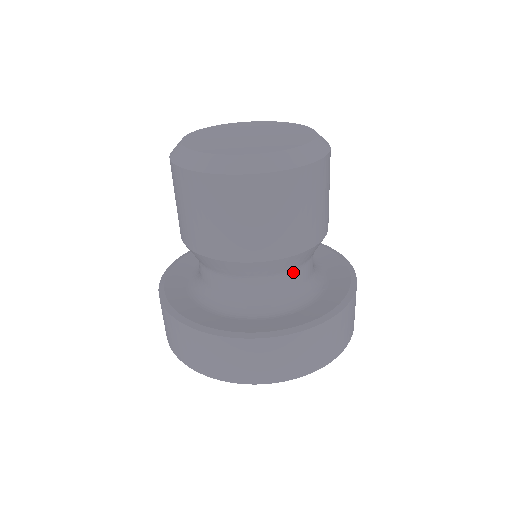
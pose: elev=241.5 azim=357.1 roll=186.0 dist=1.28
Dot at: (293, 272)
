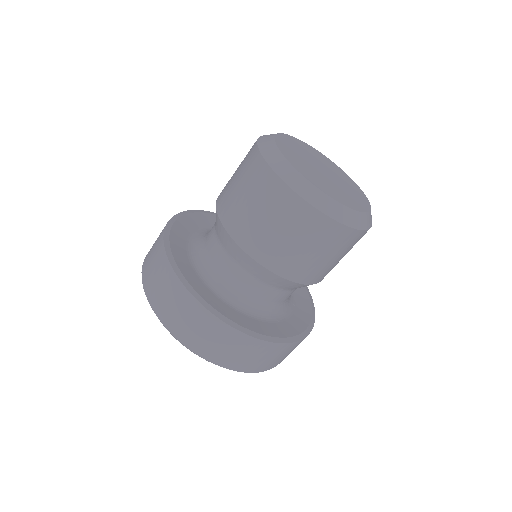
Dot at: (294, 290)
